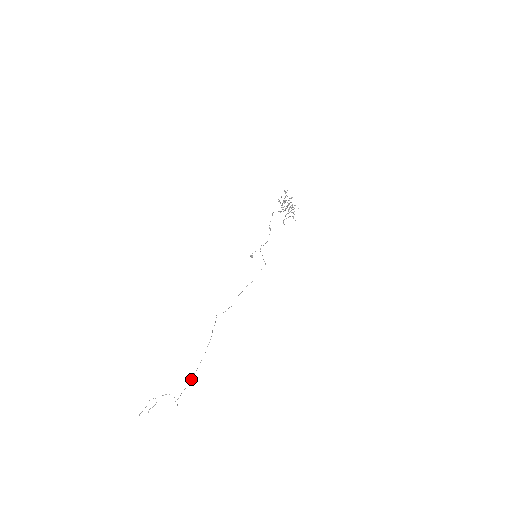
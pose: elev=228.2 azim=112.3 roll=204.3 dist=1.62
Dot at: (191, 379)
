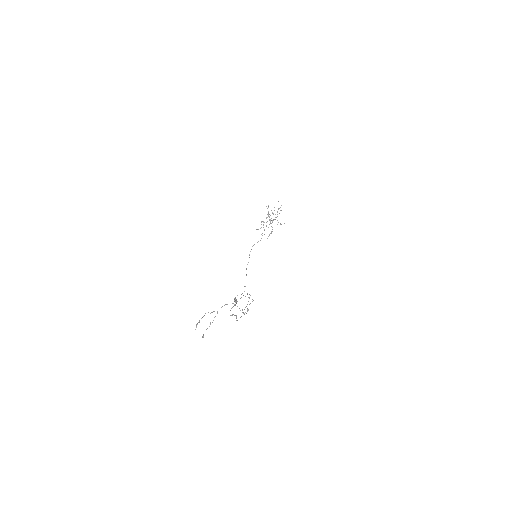
Dot at: occluded
